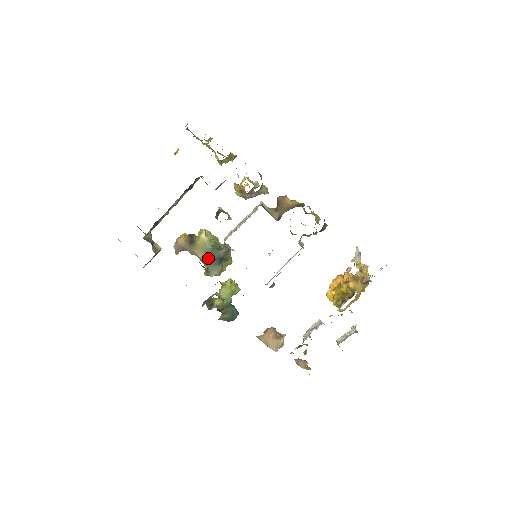
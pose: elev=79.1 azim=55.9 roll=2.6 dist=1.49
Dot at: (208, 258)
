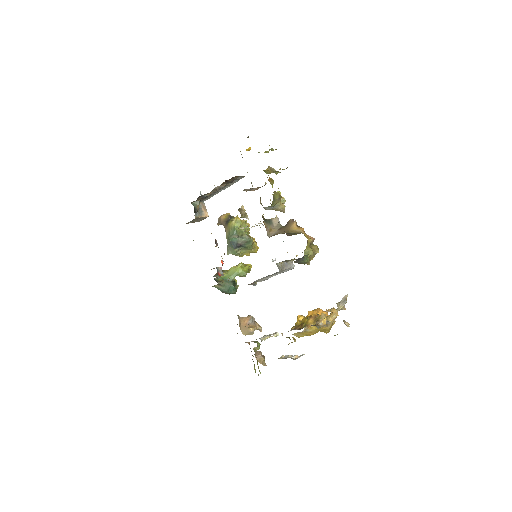
Dot at: (229, 239)
